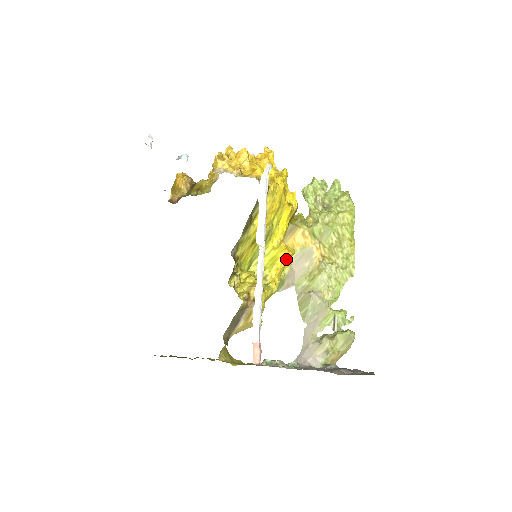
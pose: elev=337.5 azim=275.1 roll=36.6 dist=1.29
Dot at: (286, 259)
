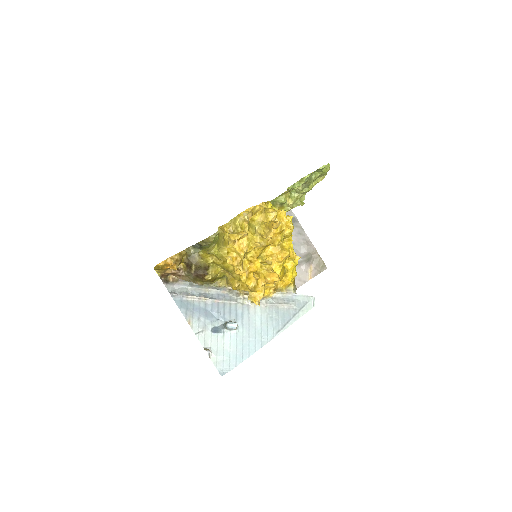
Dot at: occluded
